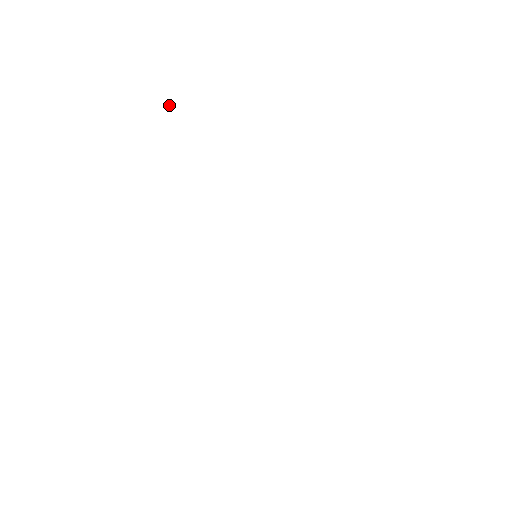
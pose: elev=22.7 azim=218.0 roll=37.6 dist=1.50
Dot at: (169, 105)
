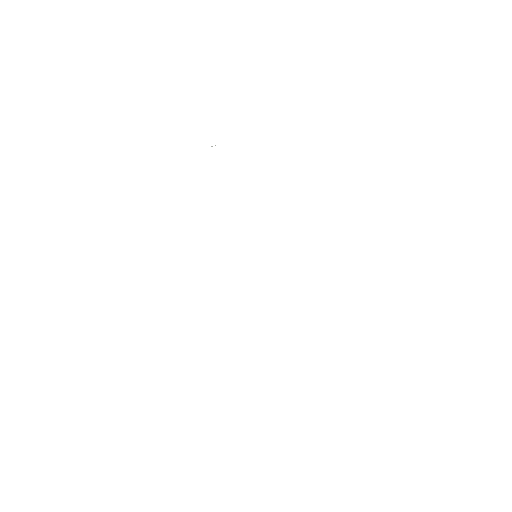
Dot at: (211, 146)
